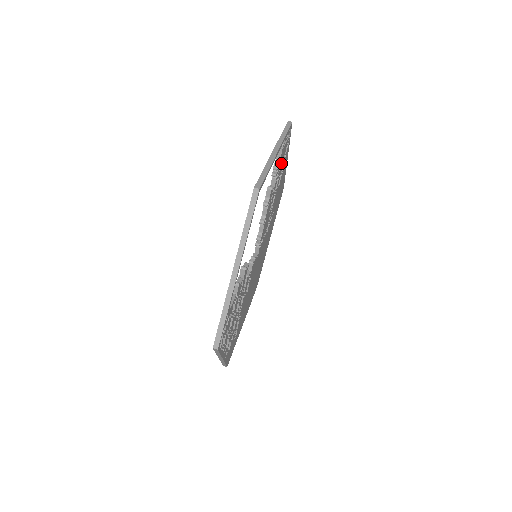
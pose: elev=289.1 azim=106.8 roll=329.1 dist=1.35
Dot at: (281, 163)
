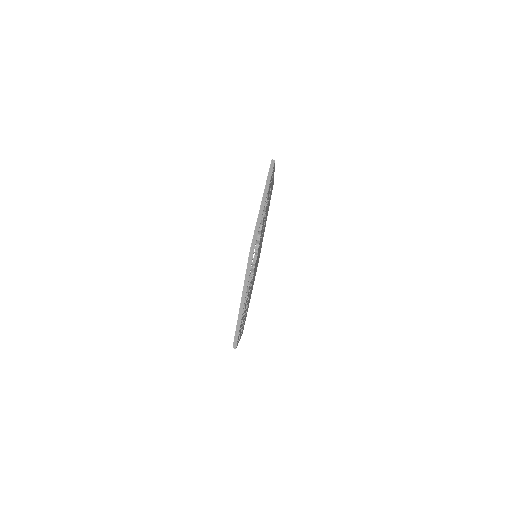
Dot at: (269, 191)
